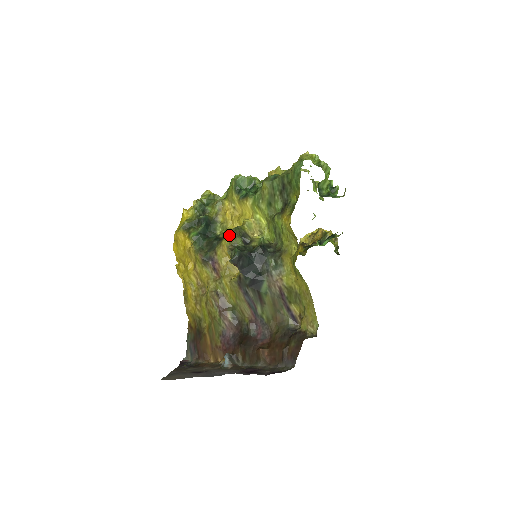
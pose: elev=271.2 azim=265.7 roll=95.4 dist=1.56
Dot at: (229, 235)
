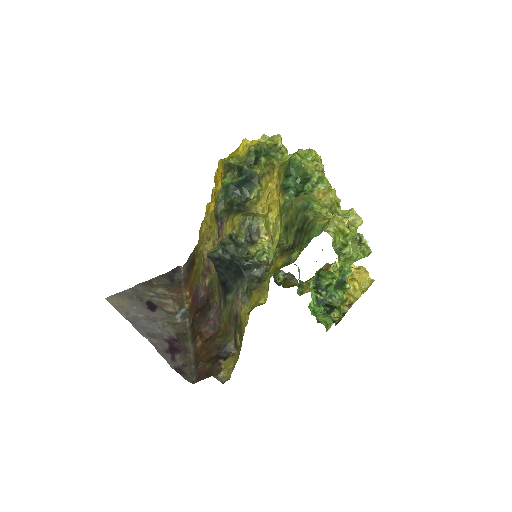
Dot at: (238, 220)
